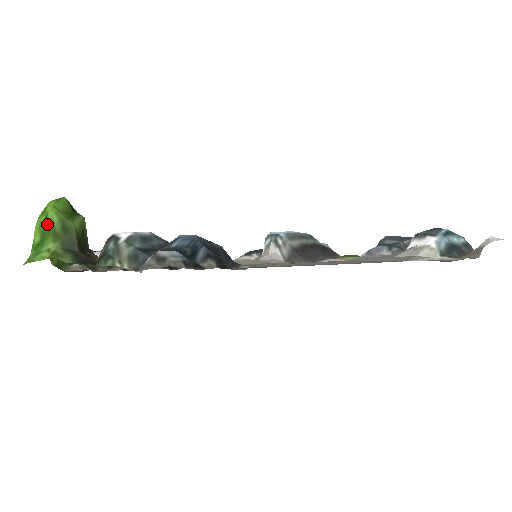
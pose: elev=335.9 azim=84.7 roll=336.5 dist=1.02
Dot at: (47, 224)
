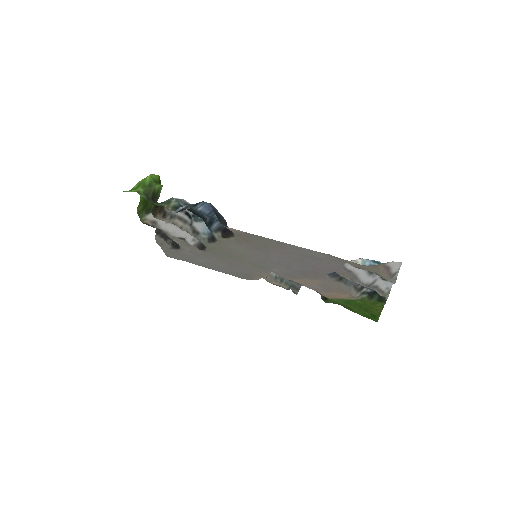
Dot at: (143, 181)
